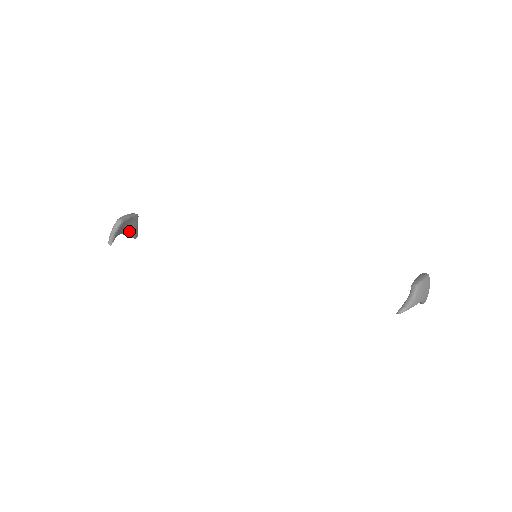
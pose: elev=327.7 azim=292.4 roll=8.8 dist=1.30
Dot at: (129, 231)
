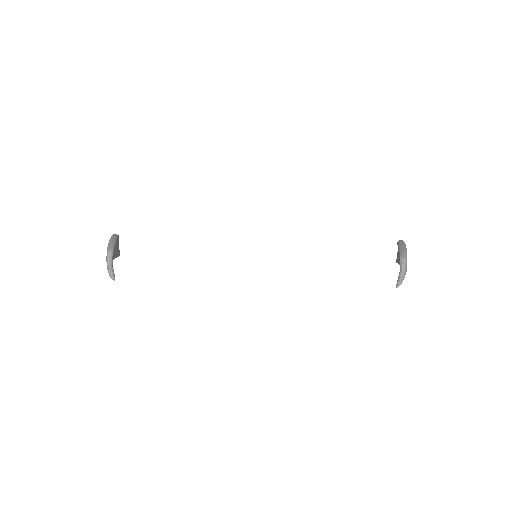
Dot at: (116, 254)
